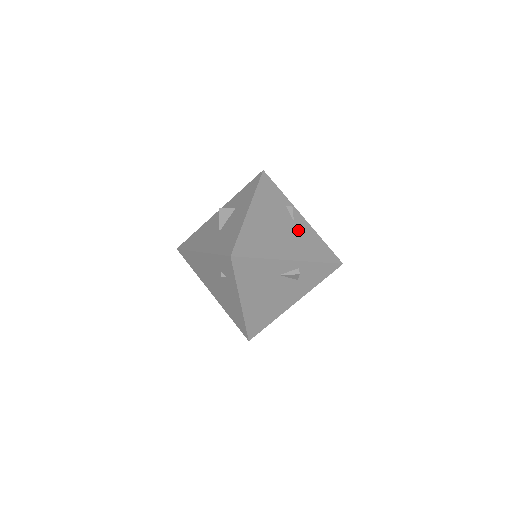
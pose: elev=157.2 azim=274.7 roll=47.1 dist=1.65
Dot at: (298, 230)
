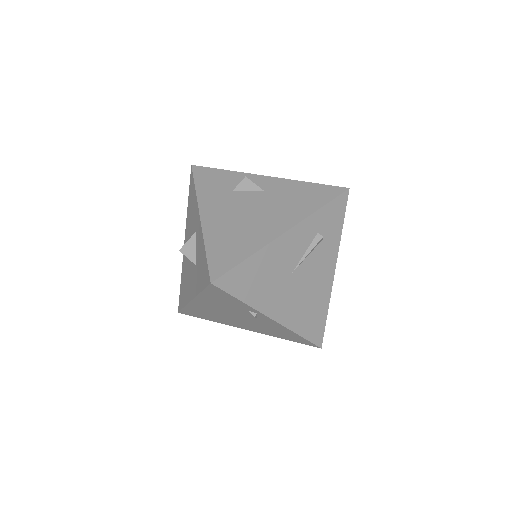
Dot at: (262, 324)
